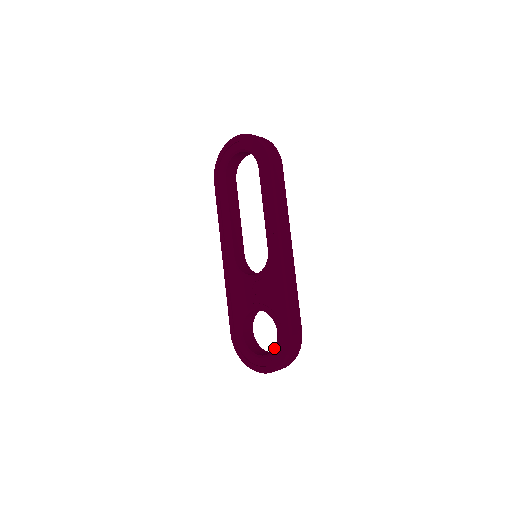
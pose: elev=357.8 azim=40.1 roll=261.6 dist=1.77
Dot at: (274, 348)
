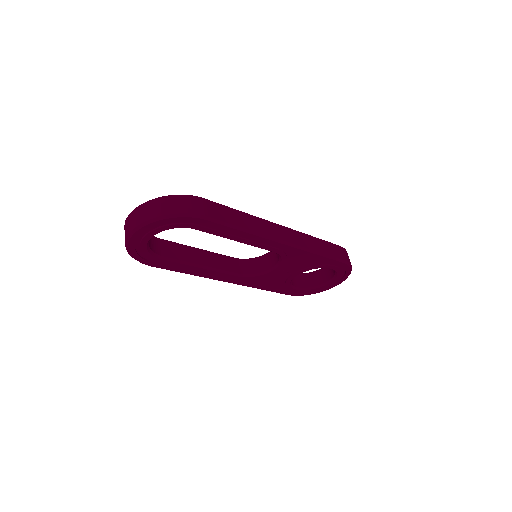
Dot at: (335, 274)
